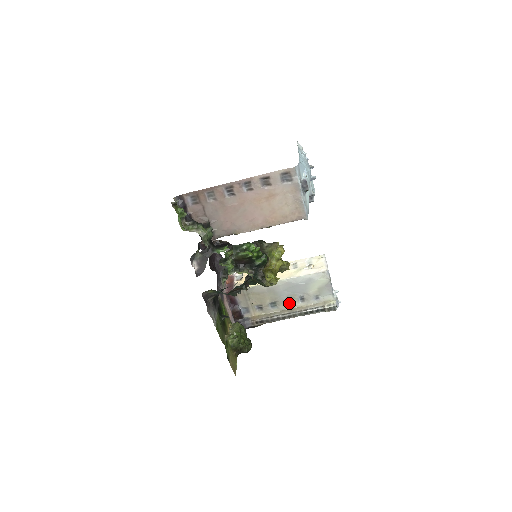
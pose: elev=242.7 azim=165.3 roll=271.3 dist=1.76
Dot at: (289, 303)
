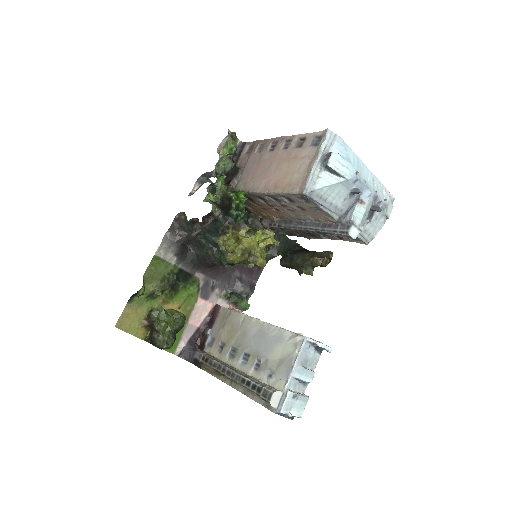
Dot at: (245, 362)
